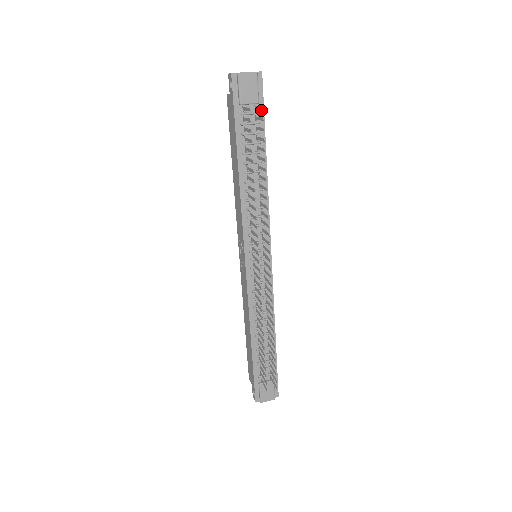
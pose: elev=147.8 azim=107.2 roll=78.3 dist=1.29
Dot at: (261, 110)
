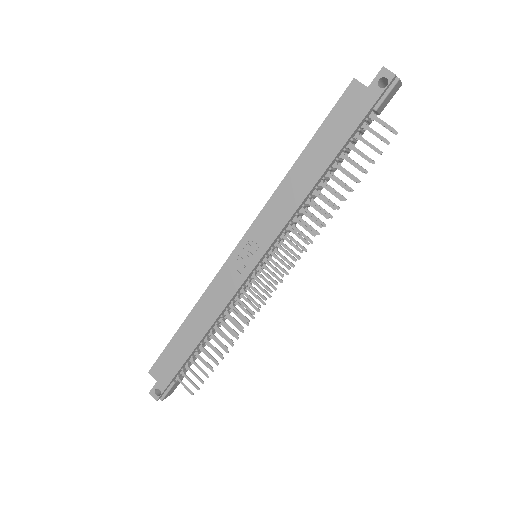
Dot at: (372, 120)
